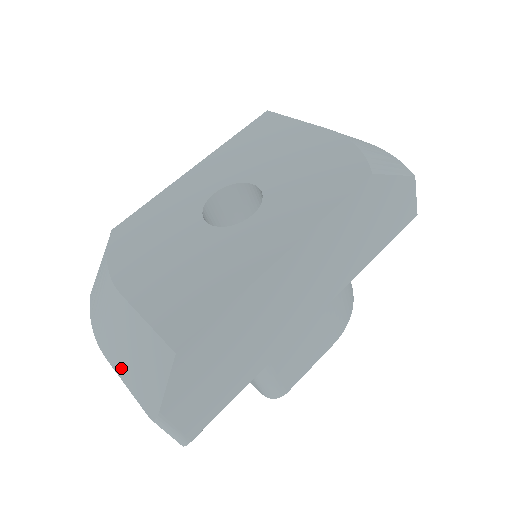
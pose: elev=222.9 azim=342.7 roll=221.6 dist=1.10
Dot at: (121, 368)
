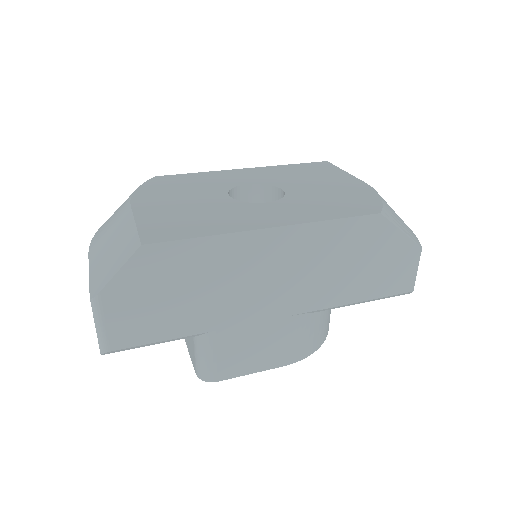
Dot at: (95, 260)
